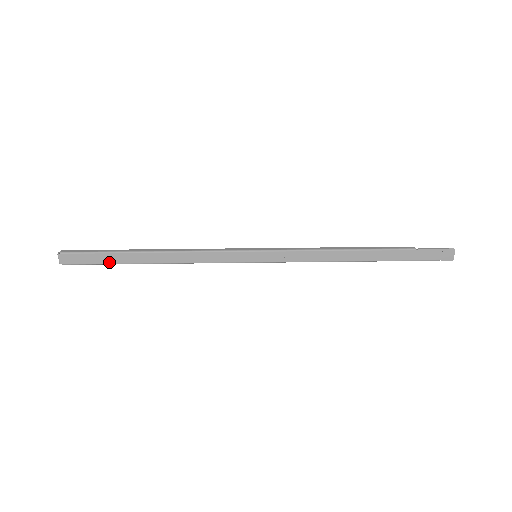
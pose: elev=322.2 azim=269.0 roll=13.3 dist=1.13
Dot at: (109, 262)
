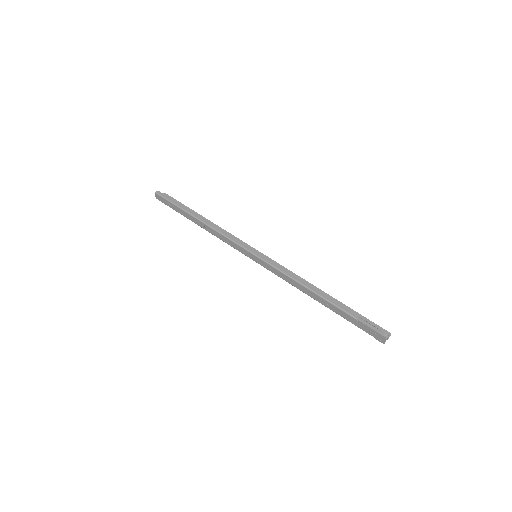
Dot at: (178, 211)
